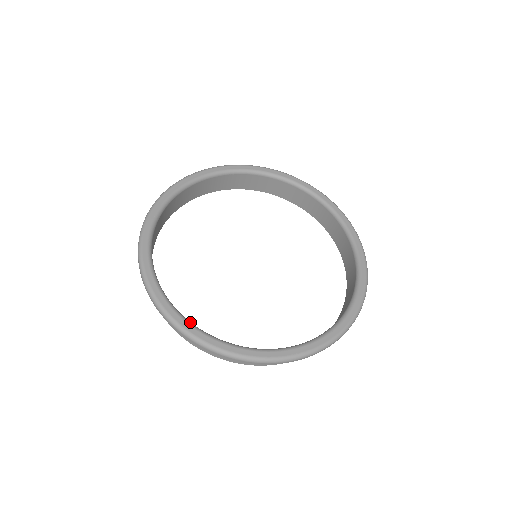
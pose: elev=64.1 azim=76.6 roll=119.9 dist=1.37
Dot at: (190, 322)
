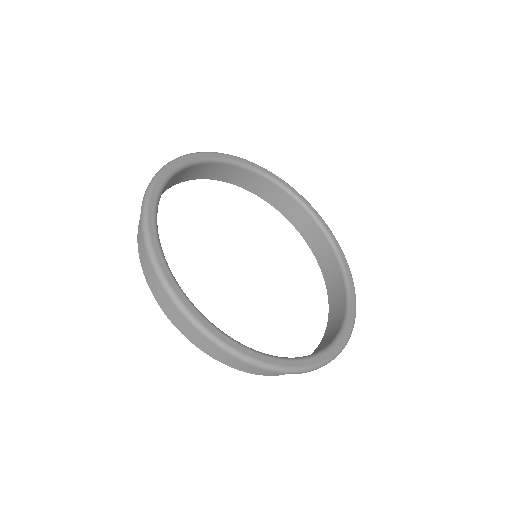
Dot at: occluded
